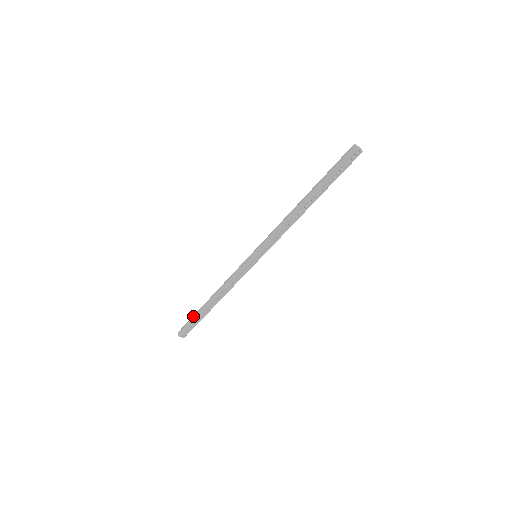
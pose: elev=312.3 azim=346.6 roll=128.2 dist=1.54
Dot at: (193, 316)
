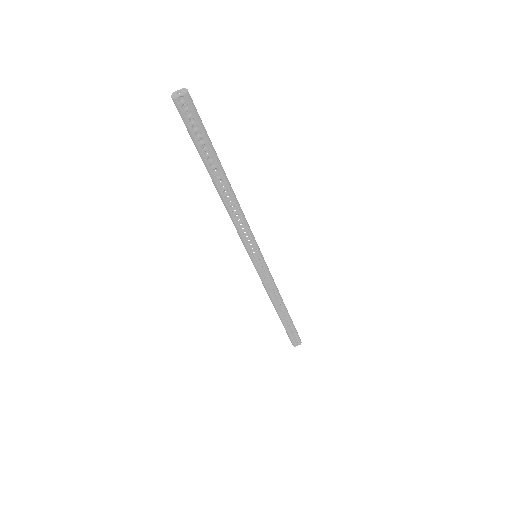
Dot at: occluded
